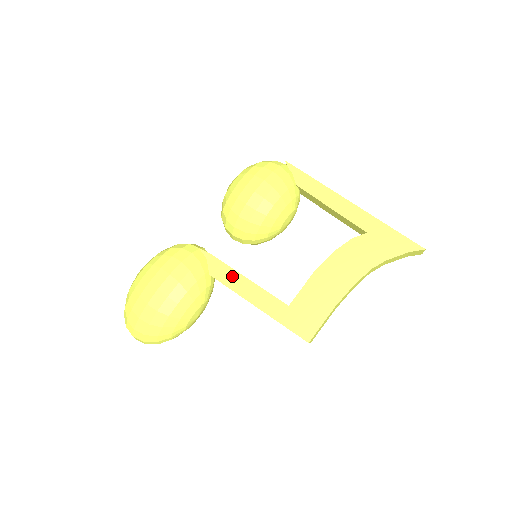
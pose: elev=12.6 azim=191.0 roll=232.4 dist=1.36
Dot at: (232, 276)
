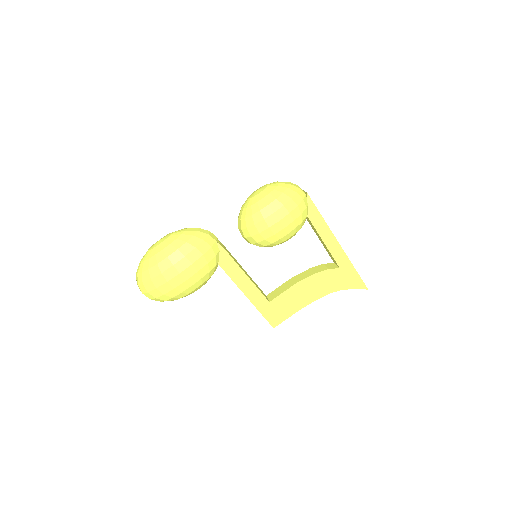
Dot at: (236, 270)
